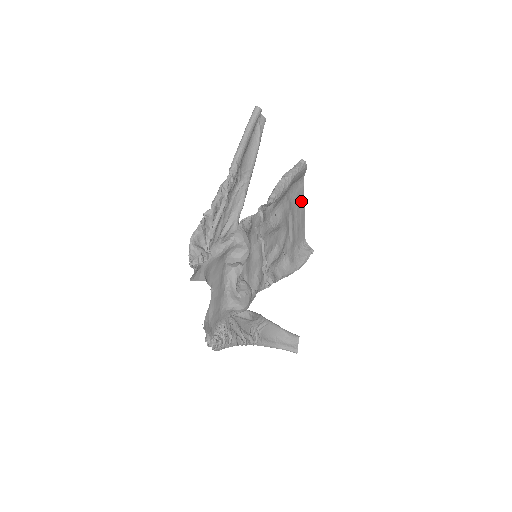
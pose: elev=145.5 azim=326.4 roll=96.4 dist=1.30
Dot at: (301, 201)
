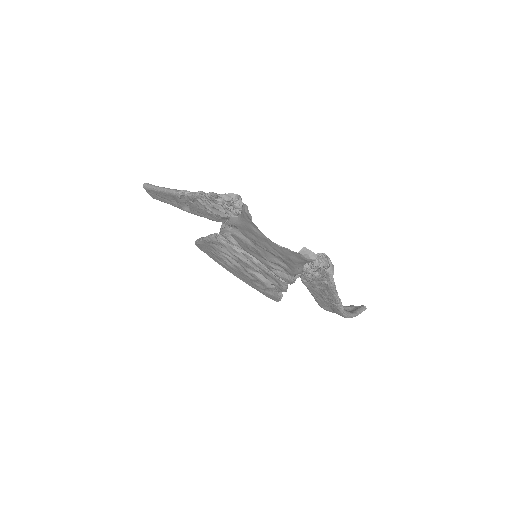
Dot at: (226, 268)
